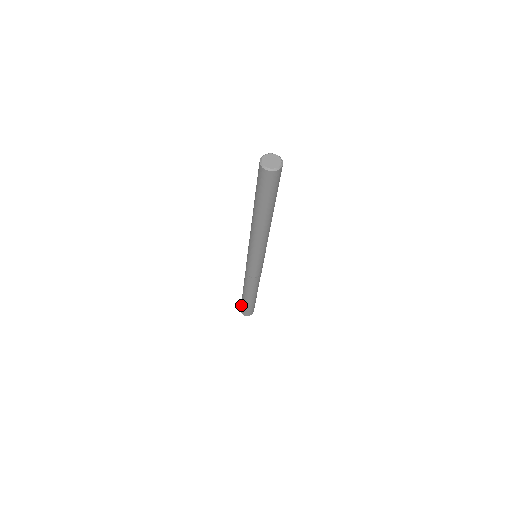
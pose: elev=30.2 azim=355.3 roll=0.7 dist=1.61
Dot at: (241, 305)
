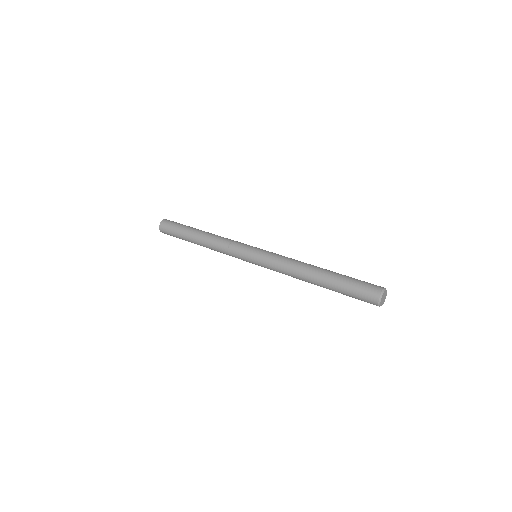
Dot at: (171, 235)
